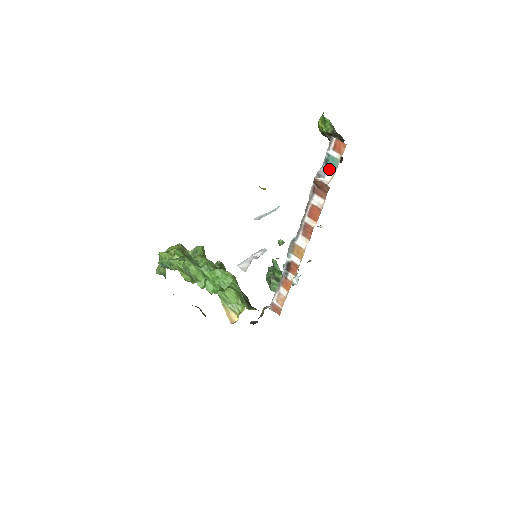
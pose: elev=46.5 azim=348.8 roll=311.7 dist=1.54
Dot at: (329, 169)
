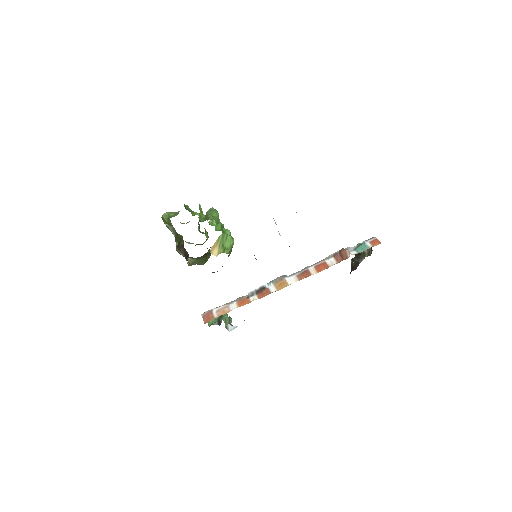
Dot at: (358, 249)
